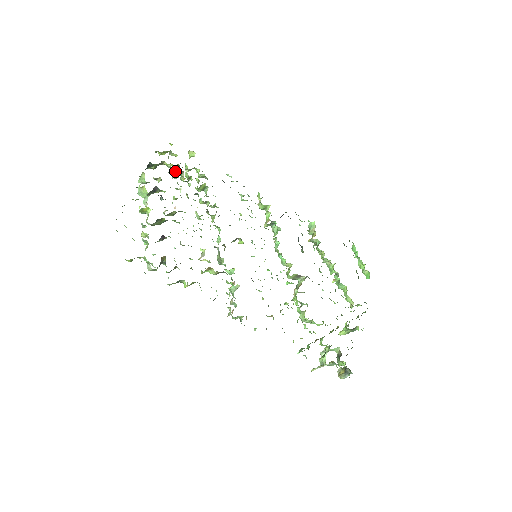
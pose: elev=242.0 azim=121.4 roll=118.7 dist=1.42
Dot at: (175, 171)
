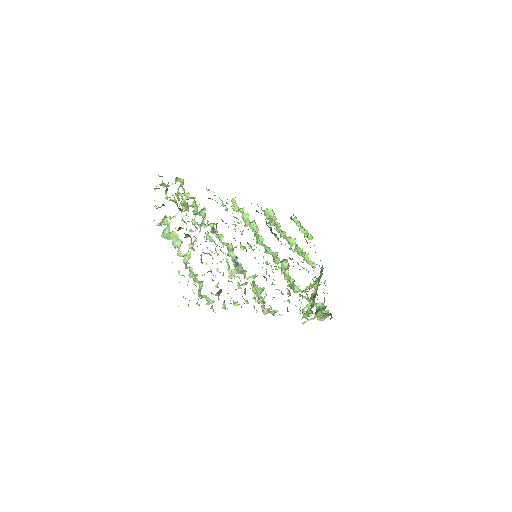
Dot at: occluded
